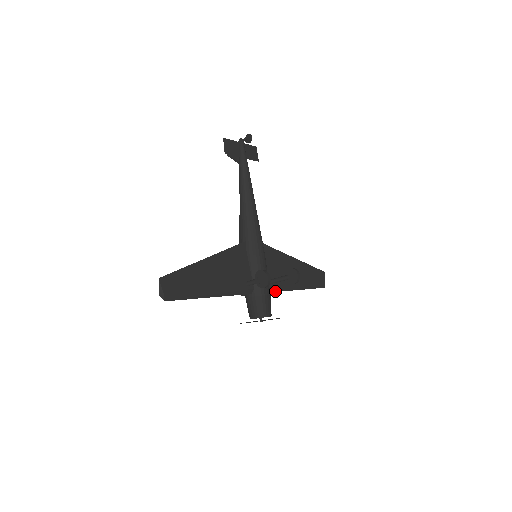
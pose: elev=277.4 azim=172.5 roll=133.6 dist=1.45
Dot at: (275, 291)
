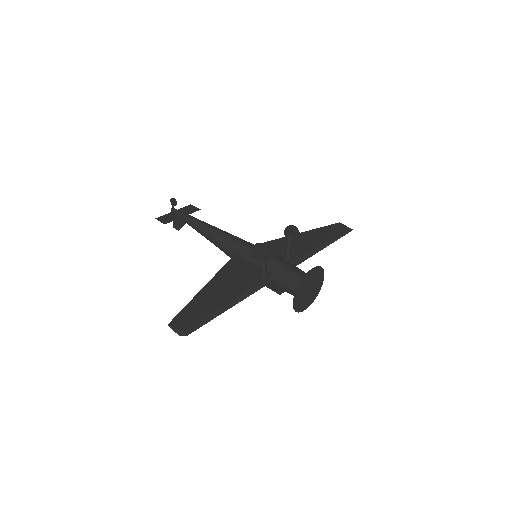
Dot at: (300, 263)
